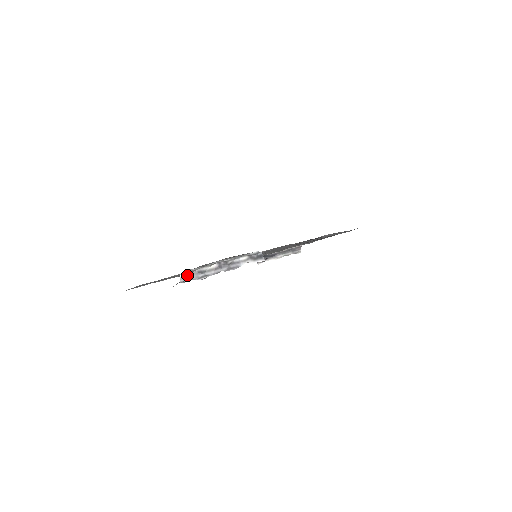
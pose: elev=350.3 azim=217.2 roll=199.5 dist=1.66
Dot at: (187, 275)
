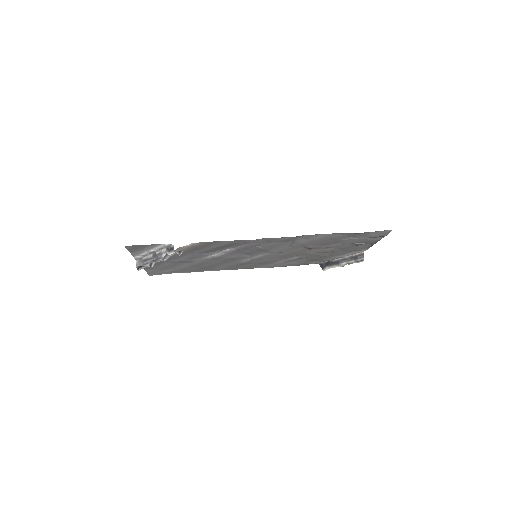
Dot at: (139, 262)
